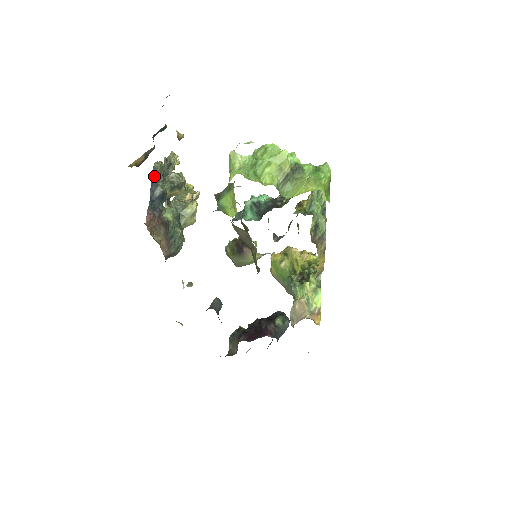
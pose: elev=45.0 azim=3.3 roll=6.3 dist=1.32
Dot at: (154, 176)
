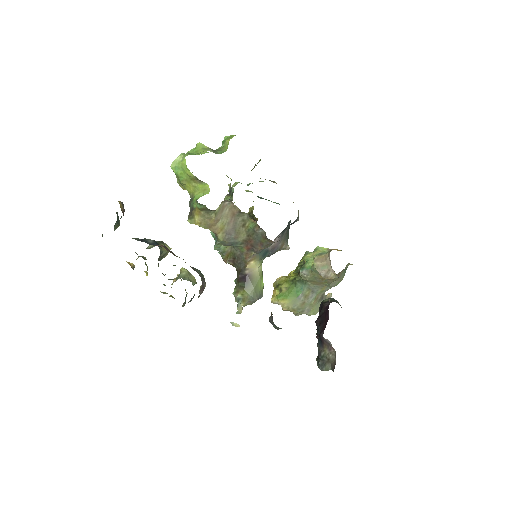
Dot at: (139, 240)
